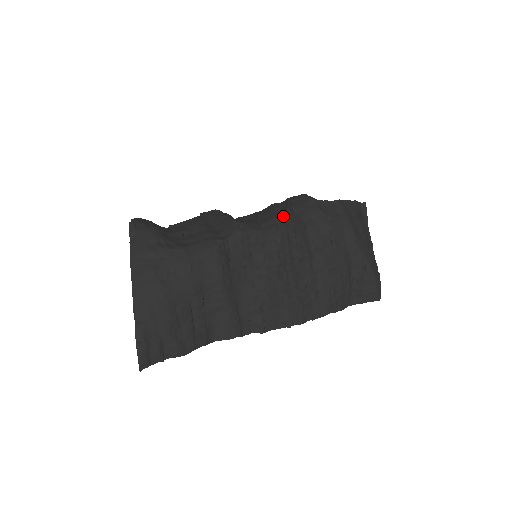
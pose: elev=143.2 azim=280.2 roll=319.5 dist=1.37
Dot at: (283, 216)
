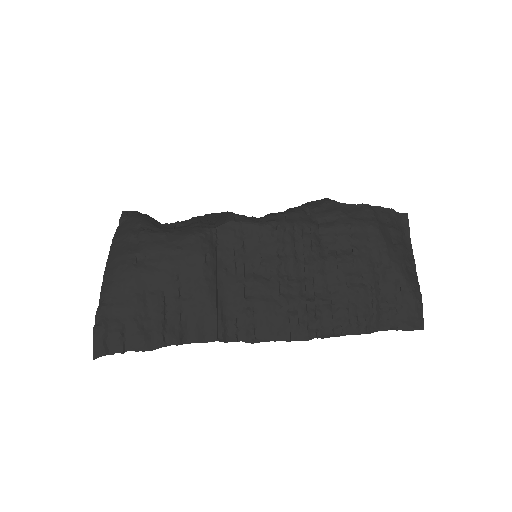
Dot at: (290, 213)
